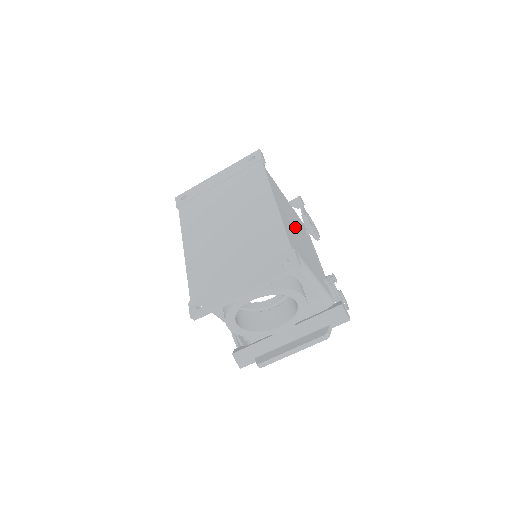
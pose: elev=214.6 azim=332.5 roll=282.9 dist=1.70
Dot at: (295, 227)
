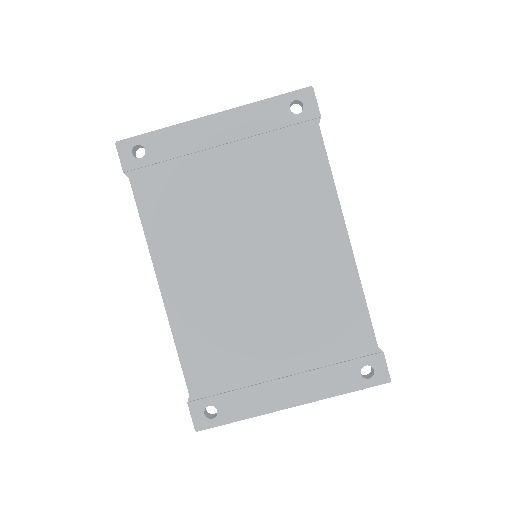
Dot at: occluded
